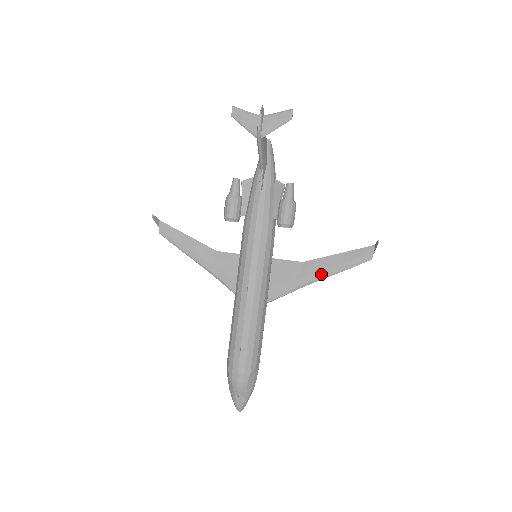
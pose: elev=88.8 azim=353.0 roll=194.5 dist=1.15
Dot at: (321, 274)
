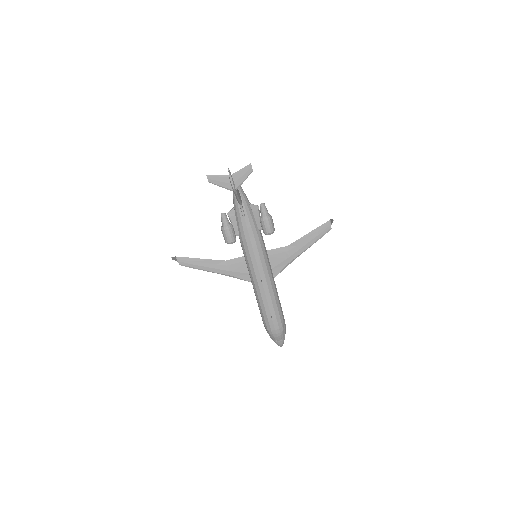
Dot at: (302, 249)
